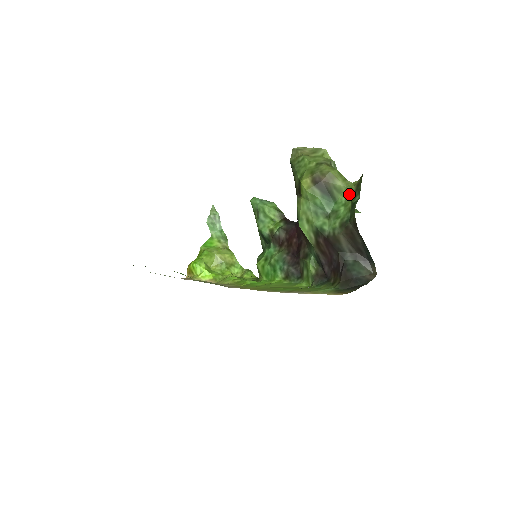
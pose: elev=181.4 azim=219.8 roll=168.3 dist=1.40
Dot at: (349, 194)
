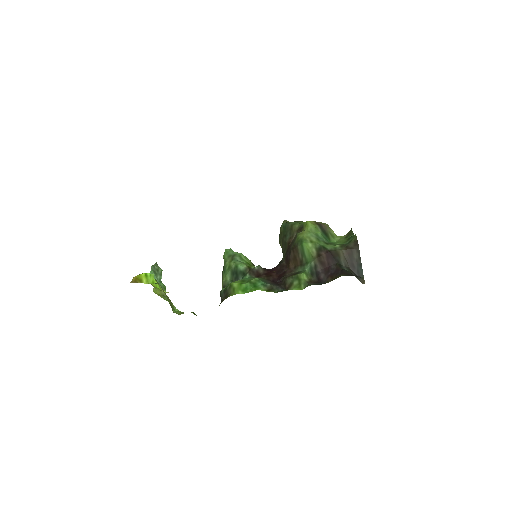
Dot at: (340, 239)
